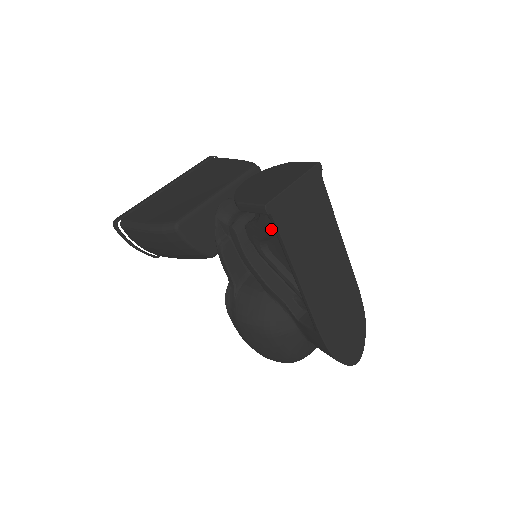
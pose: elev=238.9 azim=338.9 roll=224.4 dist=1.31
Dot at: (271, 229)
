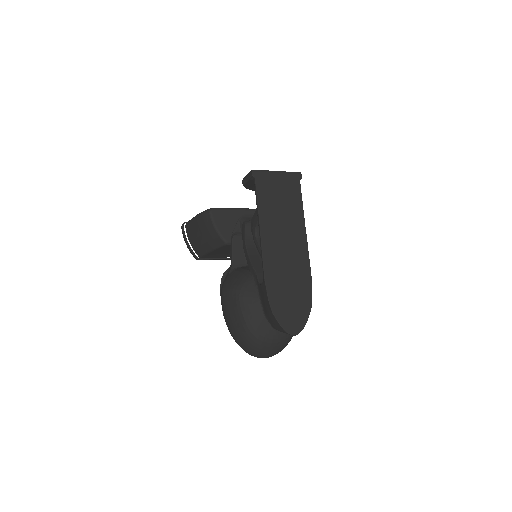
Dot at: occluded
